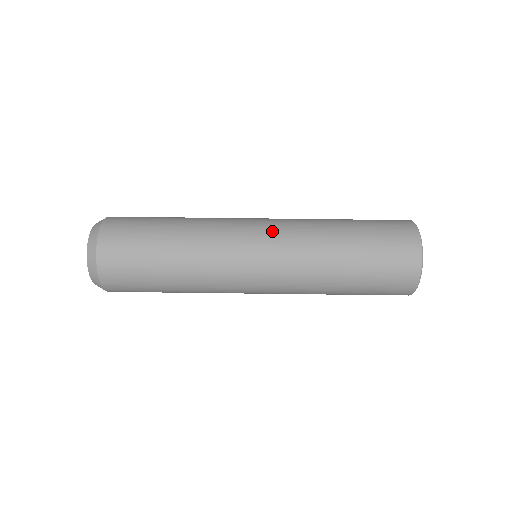
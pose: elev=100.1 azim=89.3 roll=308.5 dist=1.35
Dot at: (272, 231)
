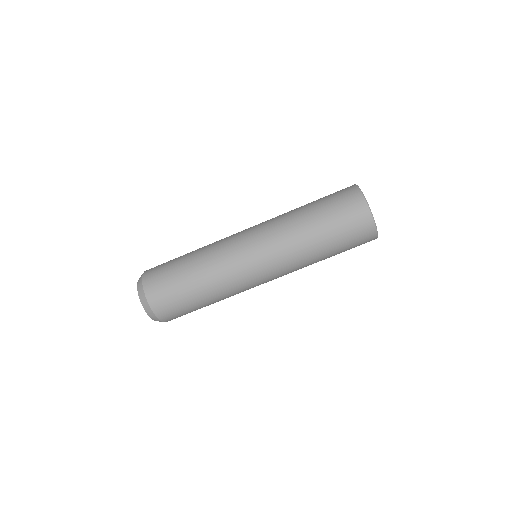
Dot at: (258, 237)
